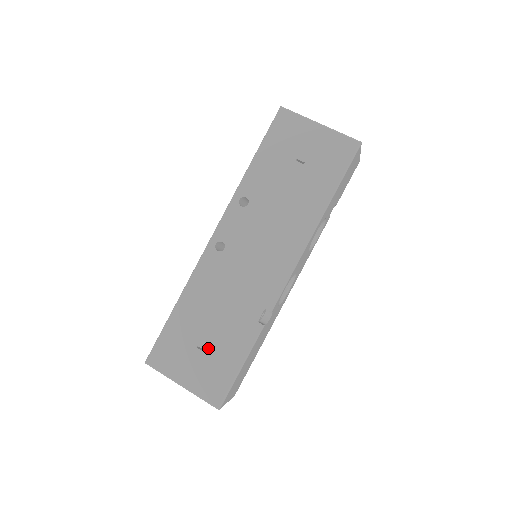
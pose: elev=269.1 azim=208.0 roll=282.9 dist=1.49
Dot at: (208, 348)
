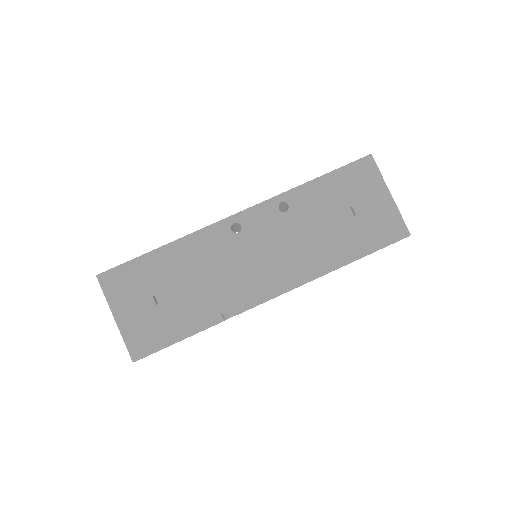
Dot at: (162, 304)
